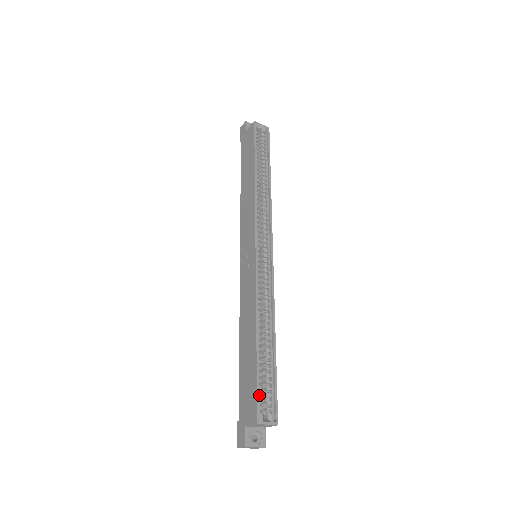
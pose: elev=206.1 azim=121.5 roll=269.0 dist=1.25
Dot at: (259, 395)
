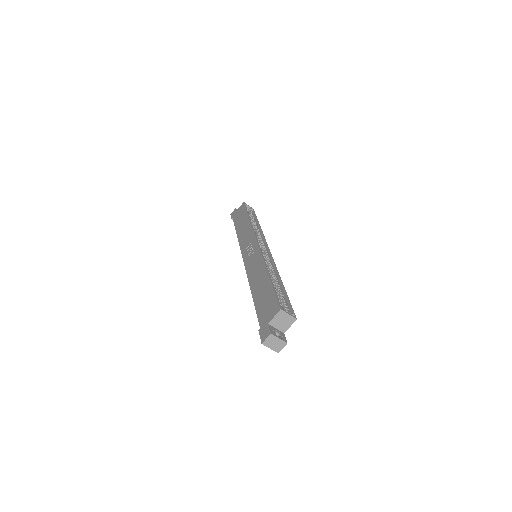
Dot at: (278, 300)
